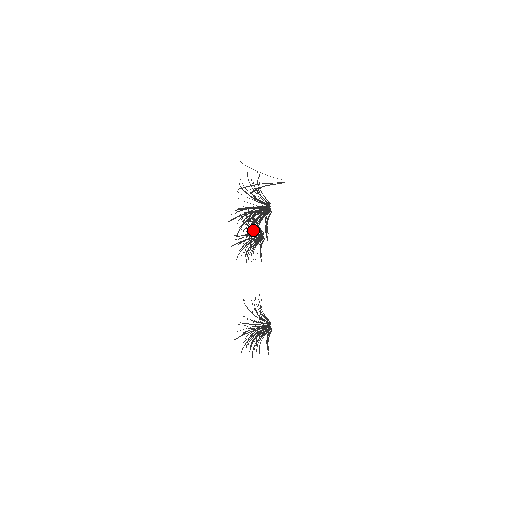
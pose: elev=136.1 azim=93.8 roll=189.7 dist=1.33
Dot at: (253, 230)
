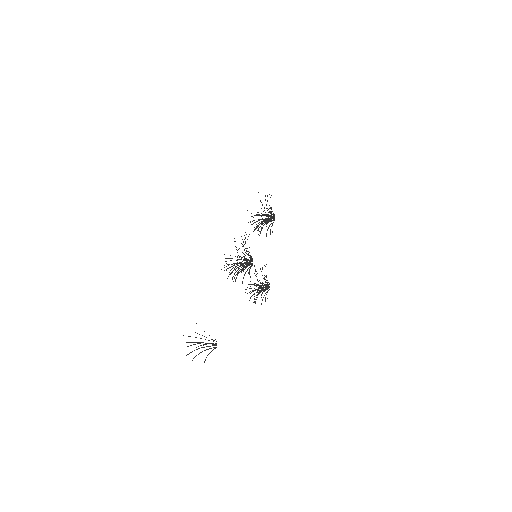
Dot at: occluded
